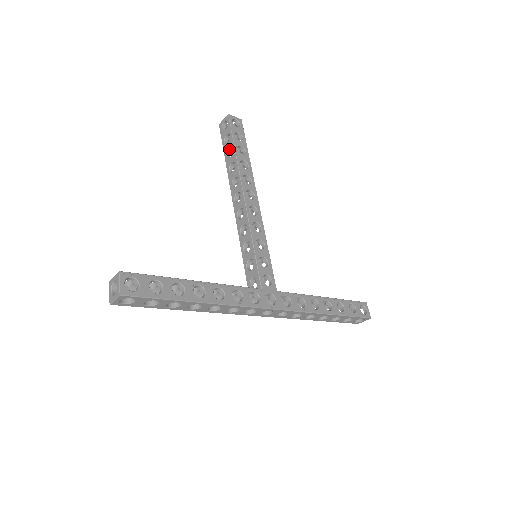
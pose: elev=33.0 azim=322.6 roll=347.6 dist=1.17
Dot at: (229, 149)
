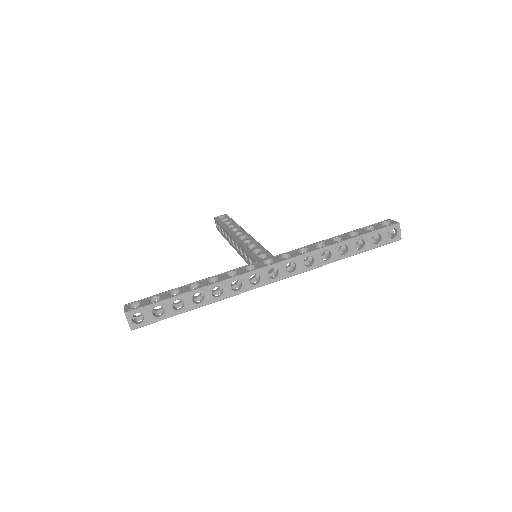
Dot at: (222, 231)
